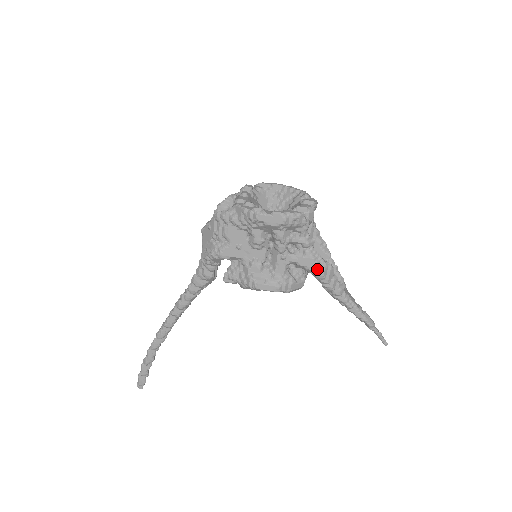
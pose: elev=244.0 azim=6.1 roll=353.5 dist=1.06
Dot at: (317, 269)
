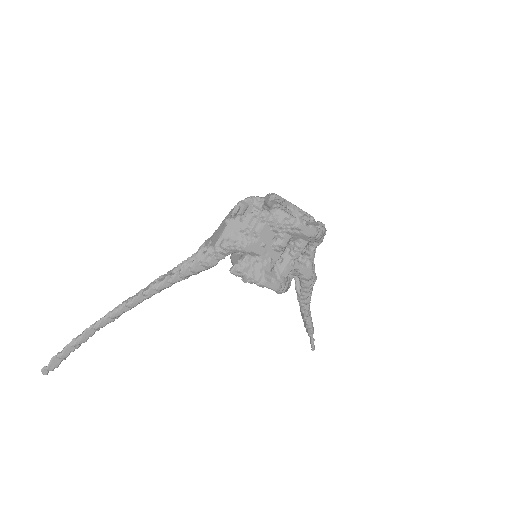
Dot at: (310, 279)
